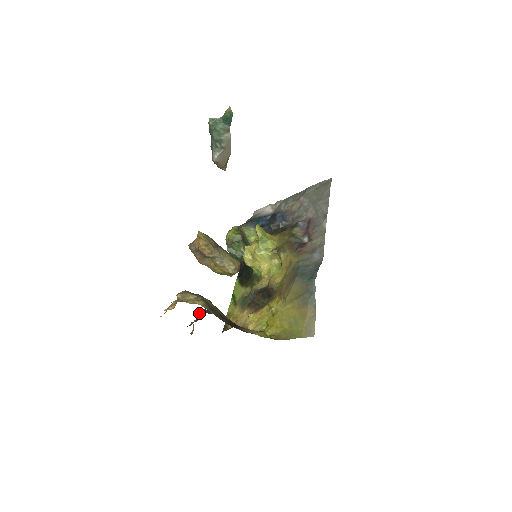
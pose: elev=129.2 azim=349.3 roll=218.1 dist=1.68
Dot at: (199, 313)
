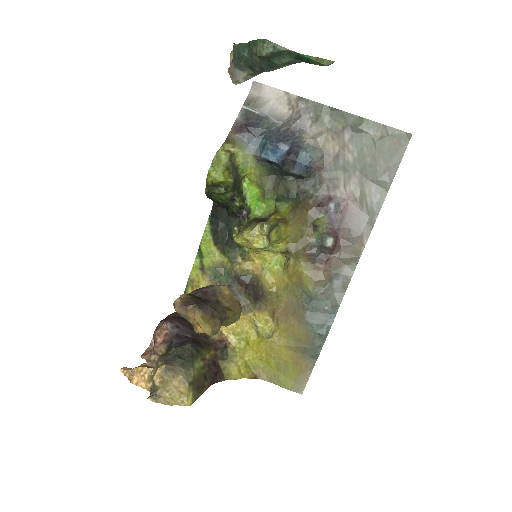
Dot at: (164, 327)
